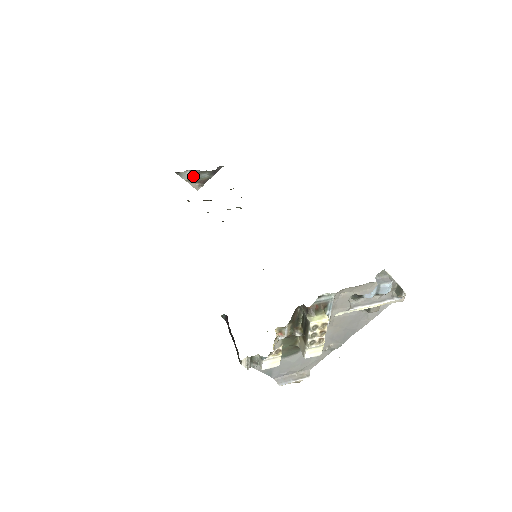
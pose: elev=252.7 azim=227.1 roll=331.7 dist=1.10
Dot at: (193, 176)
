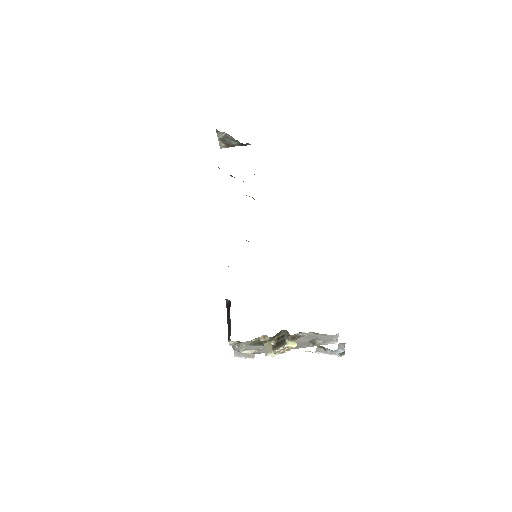
Dot at: (226, 138)
